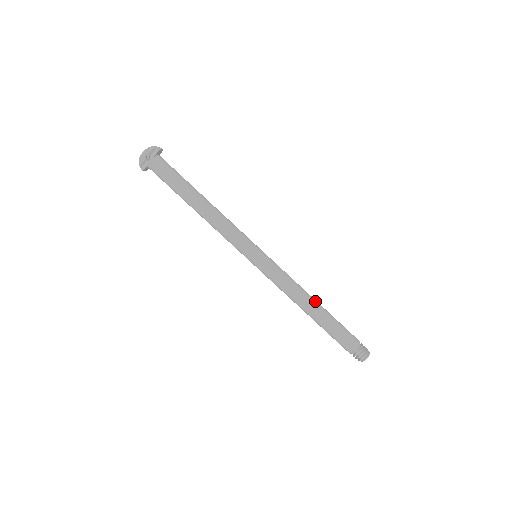
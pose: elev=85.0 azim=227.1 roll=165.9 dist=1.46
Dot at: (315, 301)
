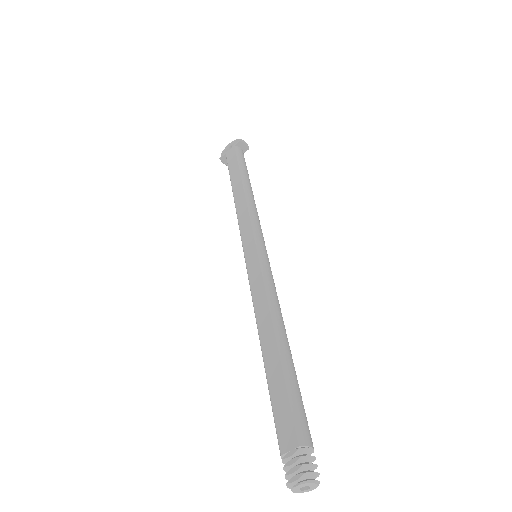
Dot at: (283, 336)
